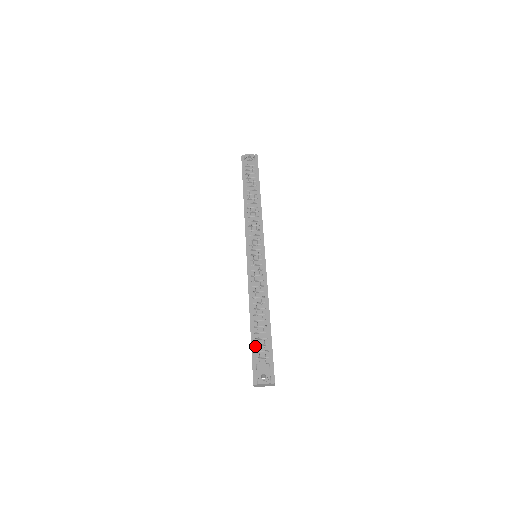
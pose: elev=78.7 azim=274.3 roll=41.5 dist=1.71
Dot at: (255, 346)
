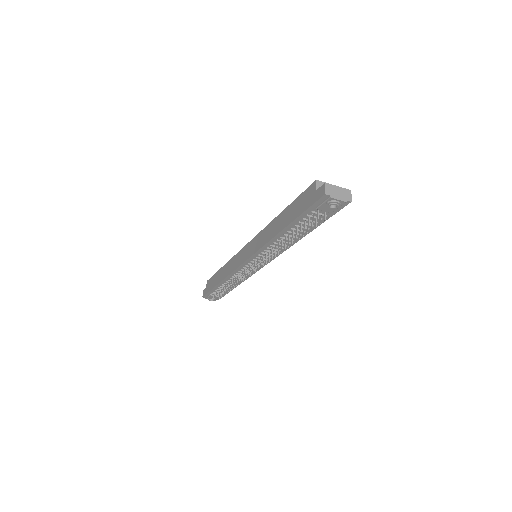
Dot at: (215, 290)
